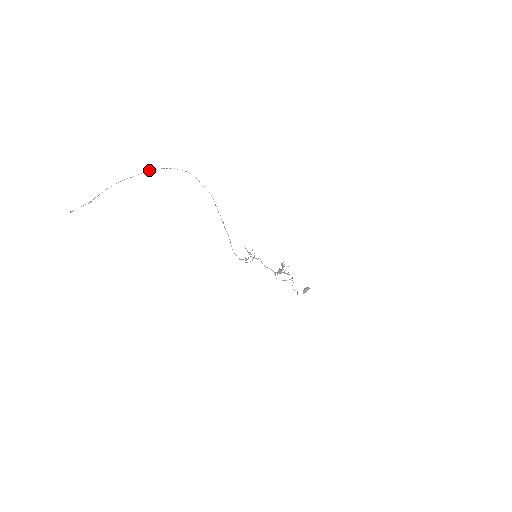
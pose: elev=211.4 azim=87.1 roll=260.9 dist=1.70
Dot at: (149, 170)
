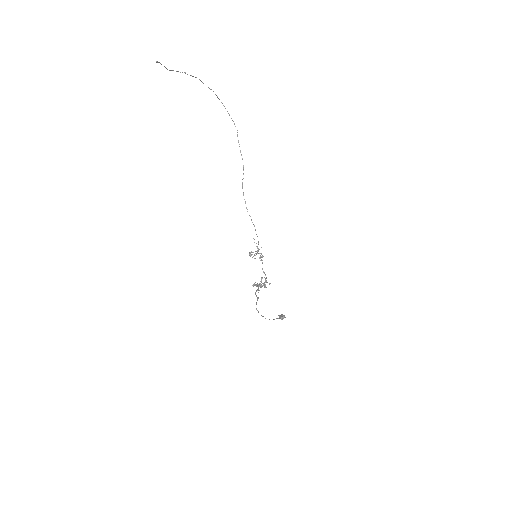
Dot at: occluded
